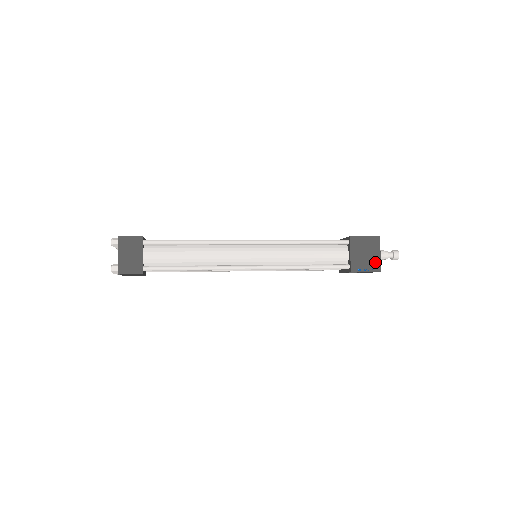
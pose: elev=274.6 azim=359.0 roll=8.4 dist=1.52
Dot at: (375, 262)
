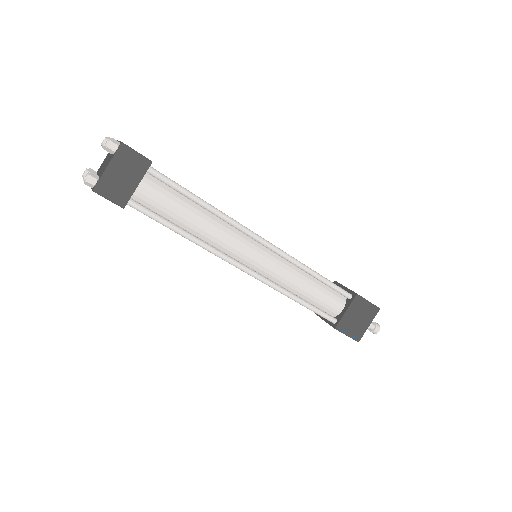
Dot at: (360, 331)
